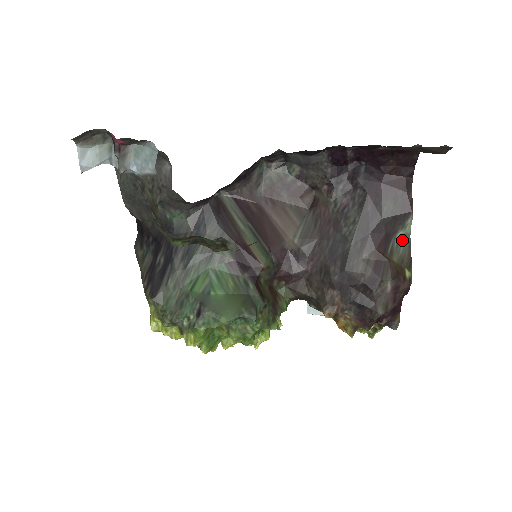
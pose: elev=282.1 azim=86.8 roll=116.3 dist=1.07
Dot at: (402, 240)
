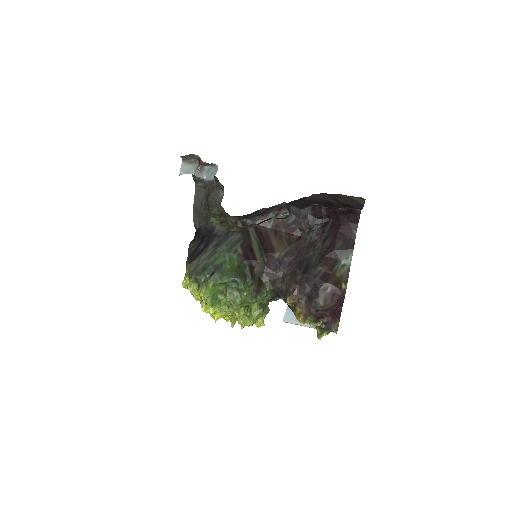
Dot at: (345, 266)
